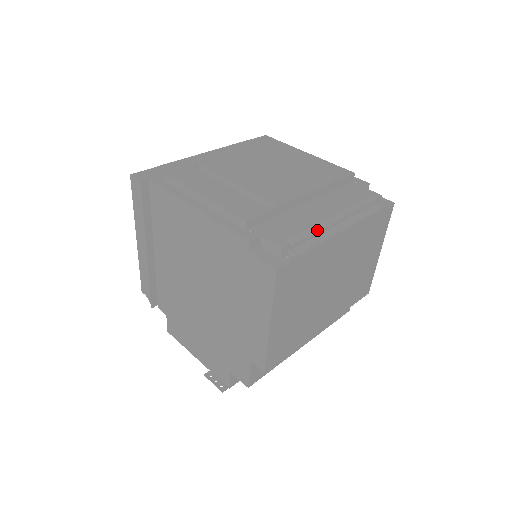
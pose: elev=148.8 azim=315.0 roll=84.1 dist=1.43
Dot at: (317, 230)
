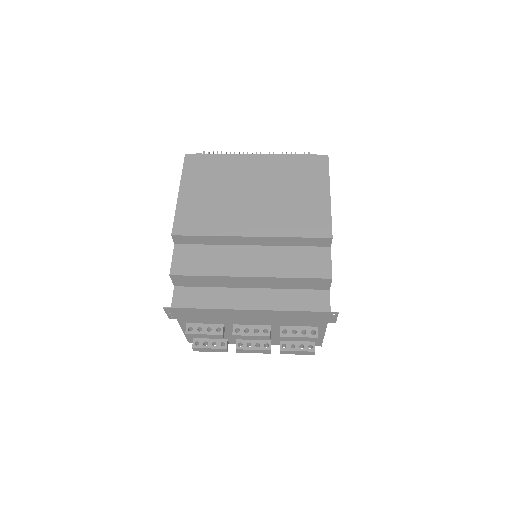
Dot at: occluded
